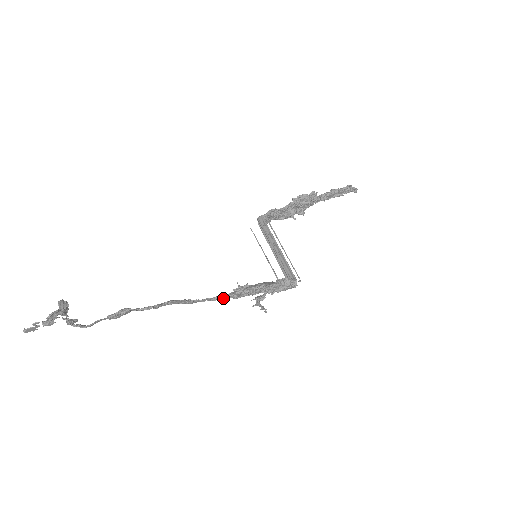
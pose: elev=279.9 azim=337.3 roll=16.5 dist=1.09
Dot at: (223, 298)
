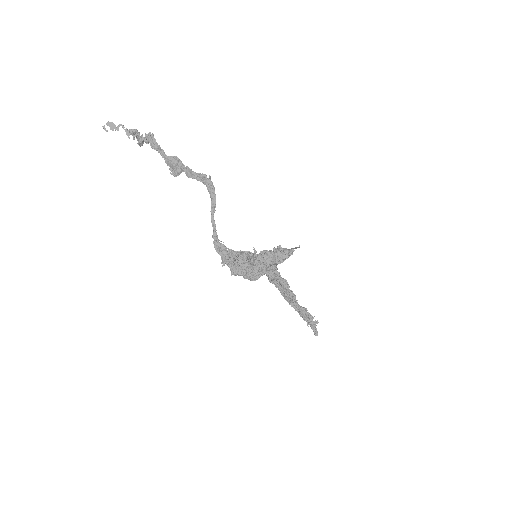
Dot at: (220, 247)
